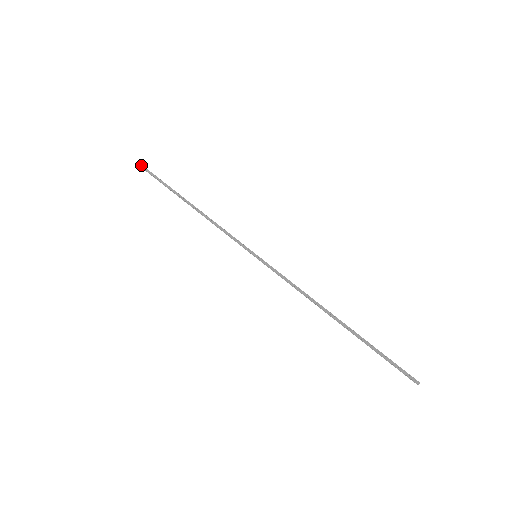
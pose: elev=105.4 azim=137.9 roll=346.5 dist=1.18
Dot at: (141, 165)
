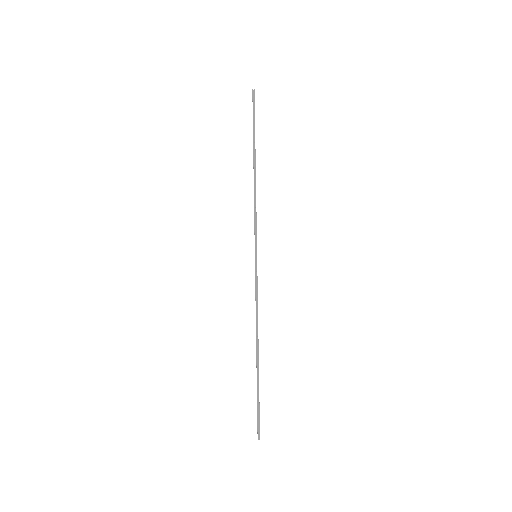
Dot at: (254, 91)
